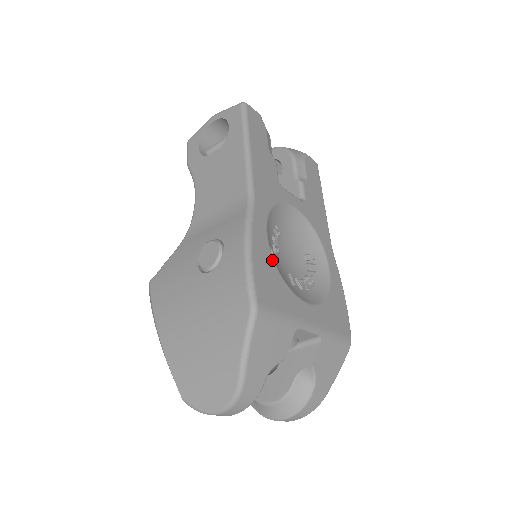
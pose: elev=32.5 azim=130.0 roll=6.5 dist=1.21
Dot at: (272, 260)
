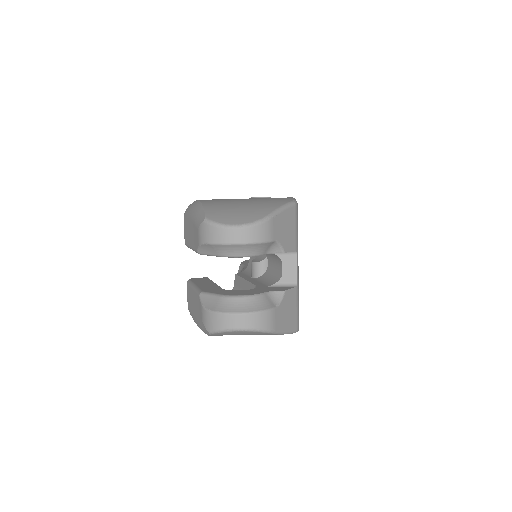
Dot at: occluded
